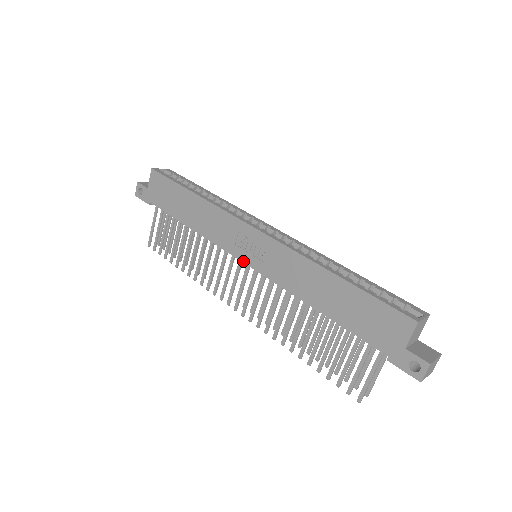
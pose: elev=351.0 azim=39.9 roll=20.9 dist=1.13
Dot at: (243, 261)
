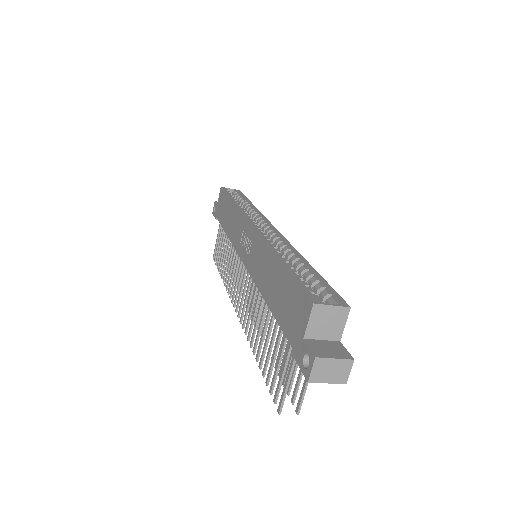
Dot at: (241, 258)
